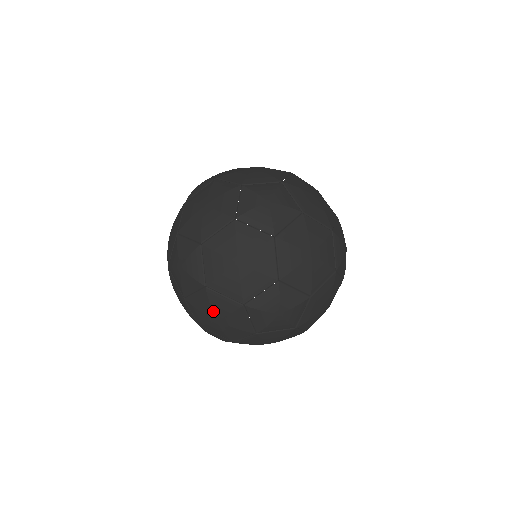
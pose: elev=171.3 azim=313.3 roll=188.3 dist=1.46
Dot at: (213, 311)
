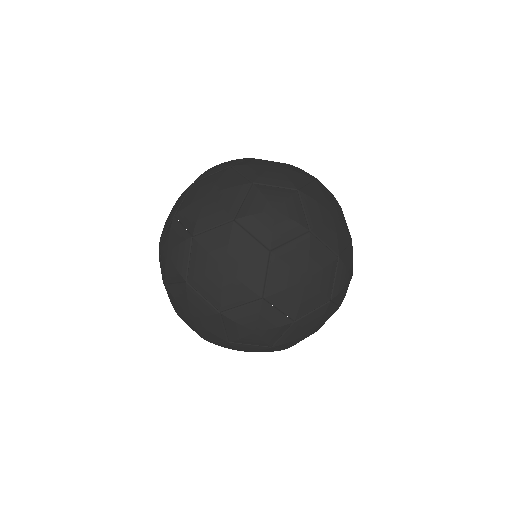
Dot at: (309, 264)
